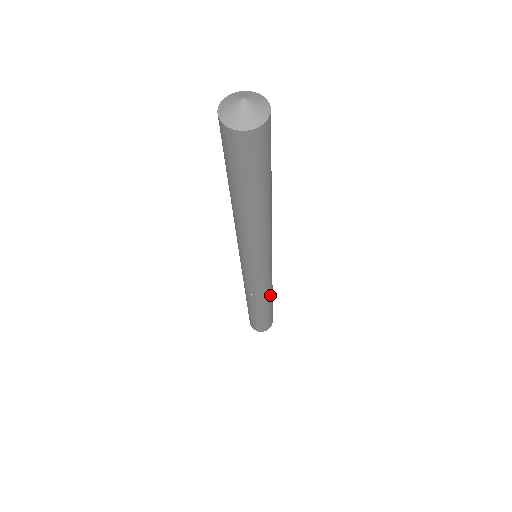
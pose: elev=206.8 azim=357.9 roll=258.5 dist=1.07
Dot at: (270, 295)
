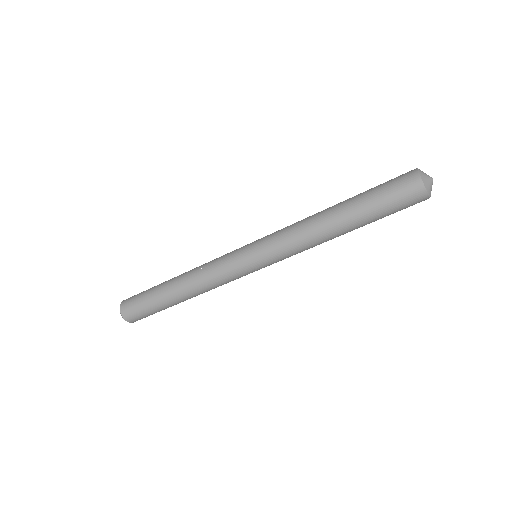
Dot at: (200, 293)
